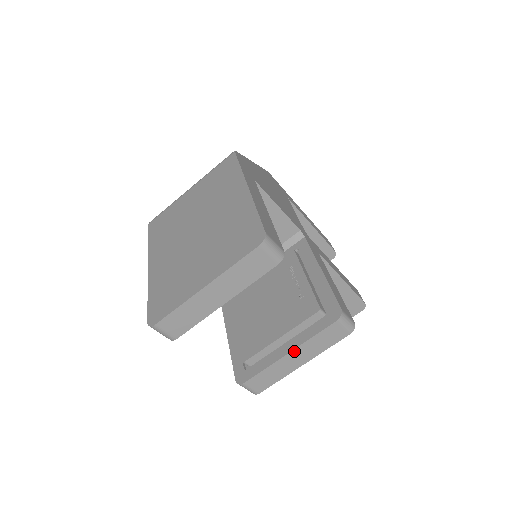
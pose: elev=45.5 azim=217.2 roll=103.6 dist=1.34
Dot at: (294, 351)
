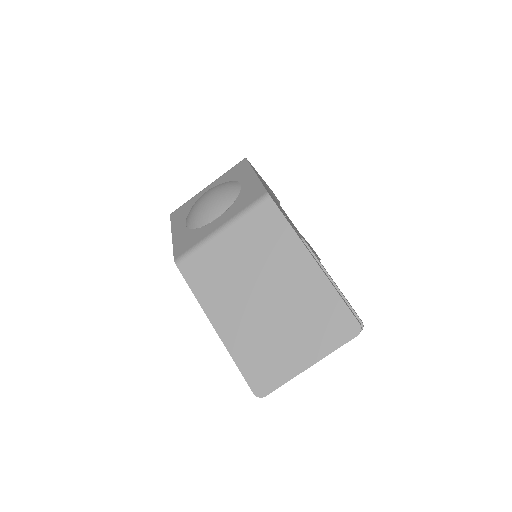
Dot at: occluded
